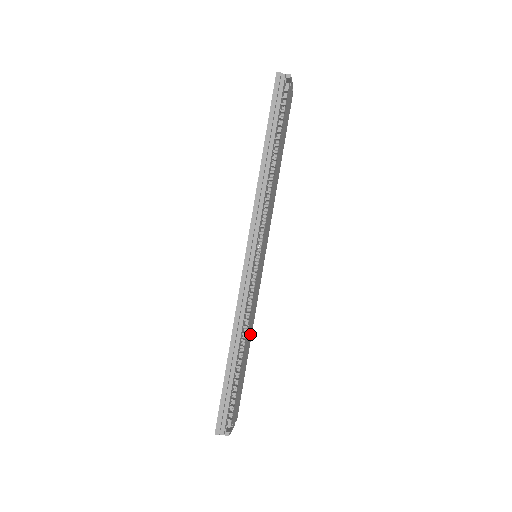
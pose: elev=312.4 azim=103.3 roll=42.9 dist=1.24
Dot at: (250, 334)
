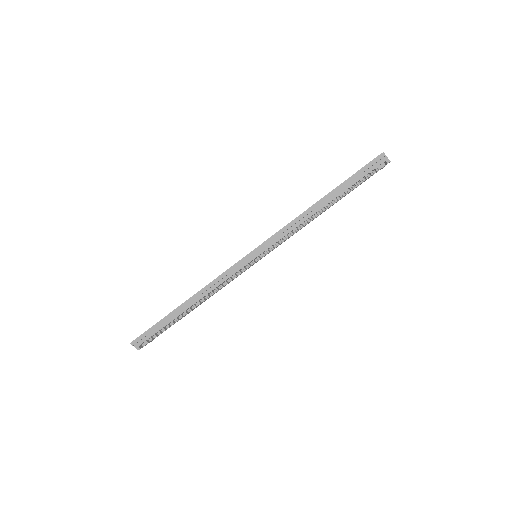
Dot at: occluded
